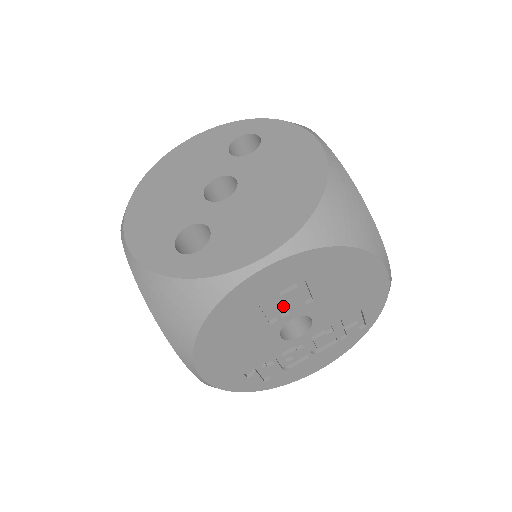
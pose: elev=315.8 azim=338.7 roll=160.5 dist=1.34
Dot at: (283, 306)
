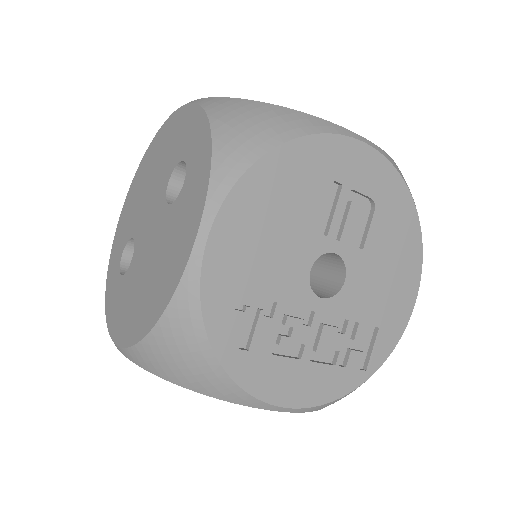
Dot at: (337, 227)
